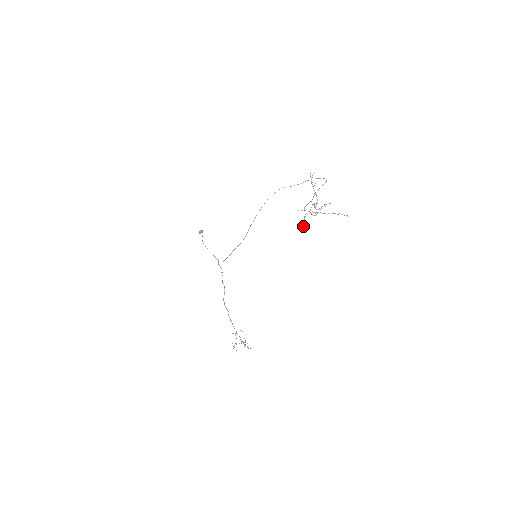
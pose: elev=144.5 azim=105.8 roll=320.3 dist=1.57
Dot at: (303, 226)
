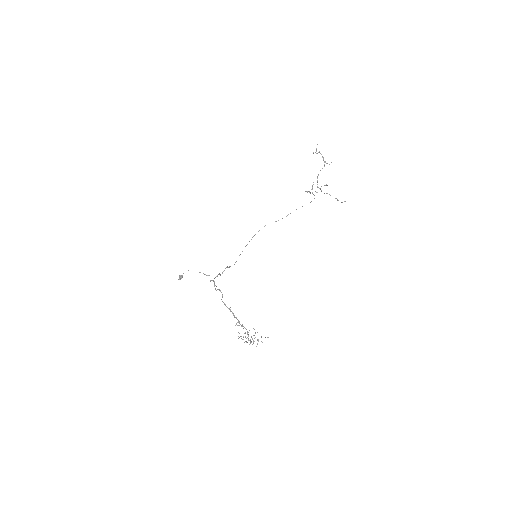
Dot at: occluded
